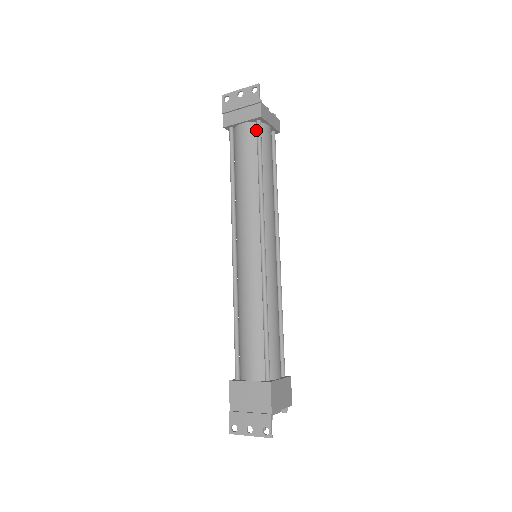
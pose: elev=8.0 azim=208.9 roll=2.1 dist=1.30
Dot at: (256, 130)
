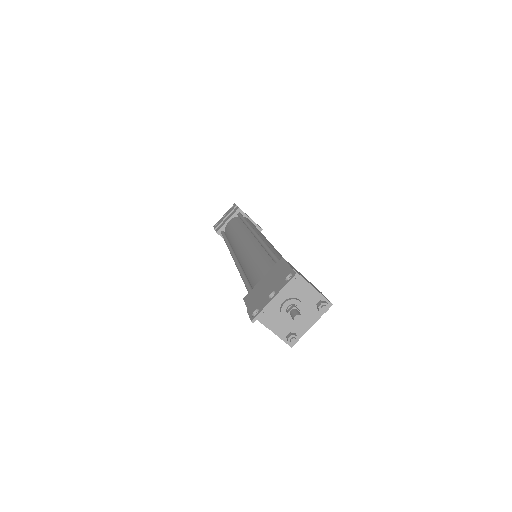
Dot at: (239, 218)
